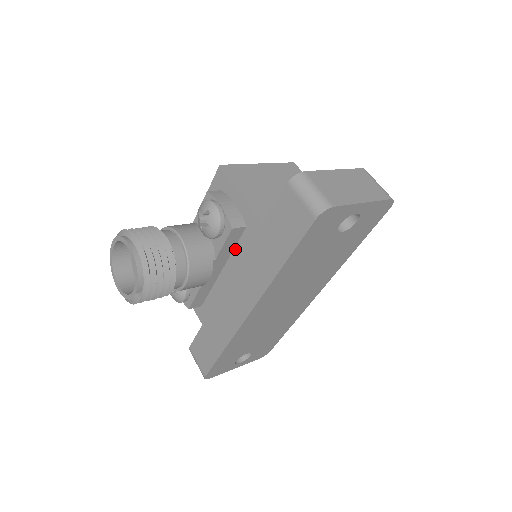
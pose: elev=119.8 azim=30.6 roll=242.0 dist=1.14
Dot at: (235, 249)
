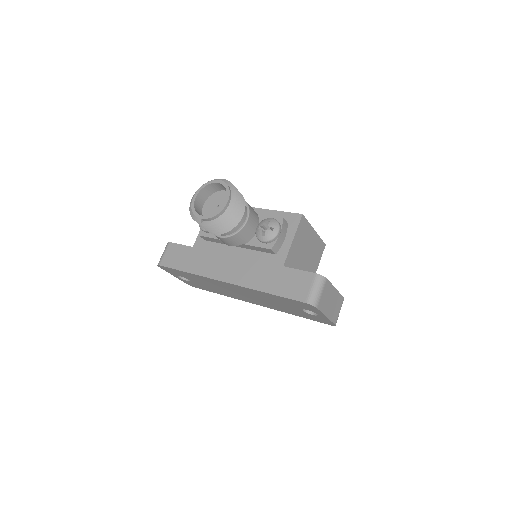
Dot at: (257, 252)
